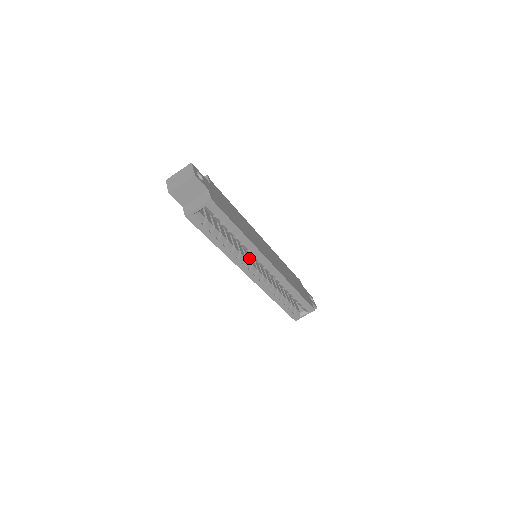
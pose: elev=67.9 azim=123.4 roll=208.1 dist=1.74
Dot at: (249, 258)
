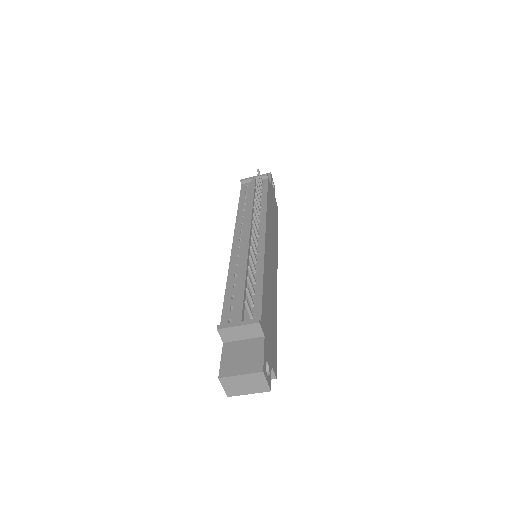
Dot at: occluded
